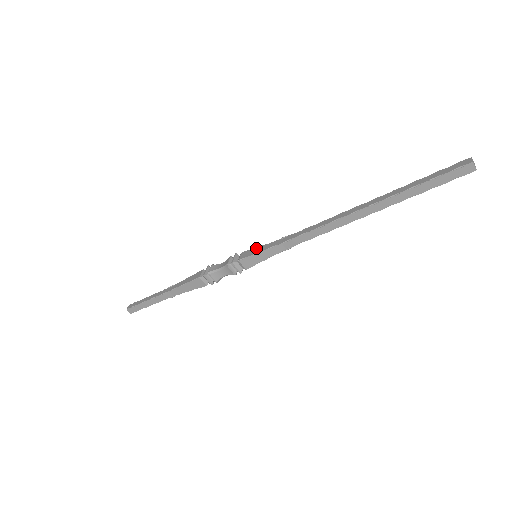
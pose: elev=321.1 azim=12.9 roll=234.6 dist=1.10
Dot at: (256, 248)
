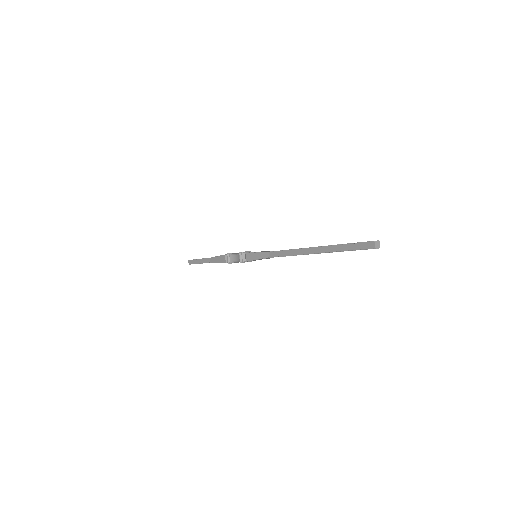
Dot at: occluded
